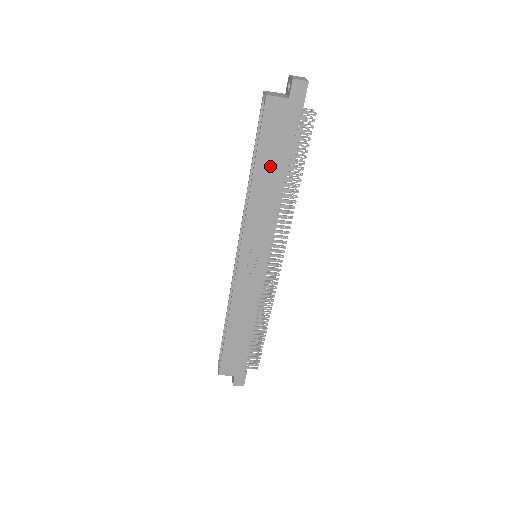
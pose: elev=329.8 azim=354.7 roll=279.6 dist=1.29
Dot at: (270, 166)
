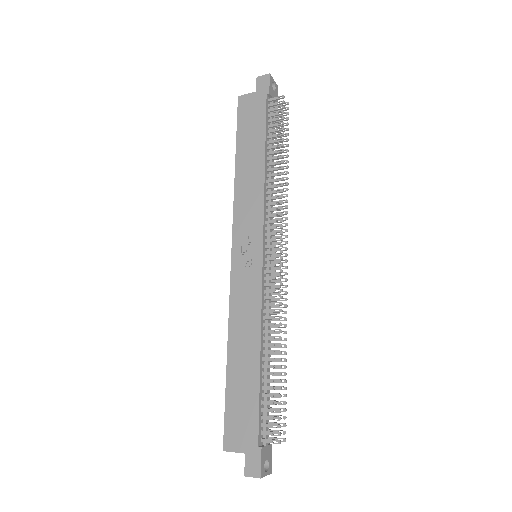
Dot at: (249, 149)
